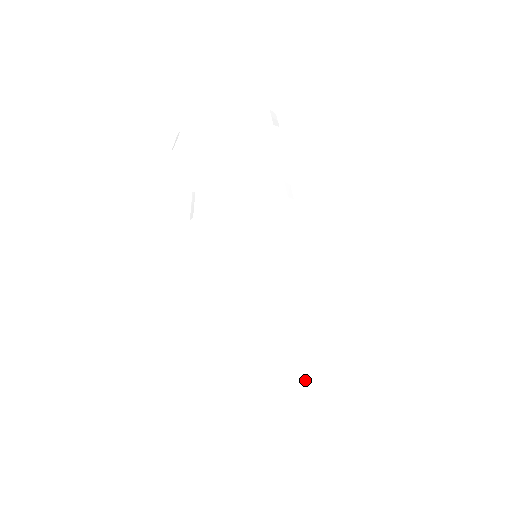
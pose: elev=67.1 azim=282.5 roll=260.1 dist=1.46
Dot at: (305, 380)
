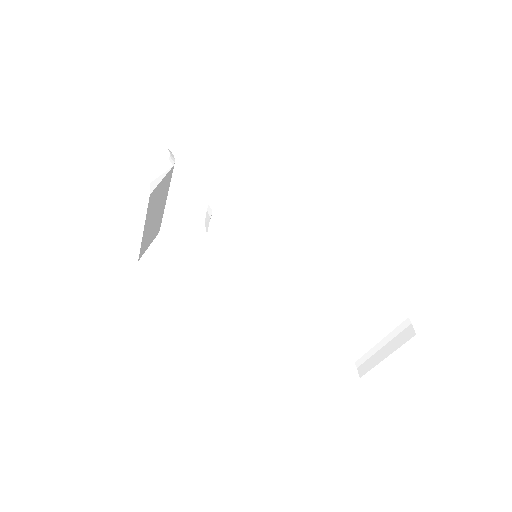
Dot at: (421, 354)
